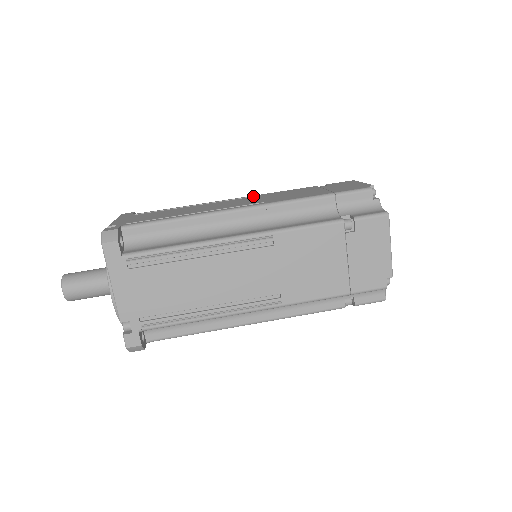
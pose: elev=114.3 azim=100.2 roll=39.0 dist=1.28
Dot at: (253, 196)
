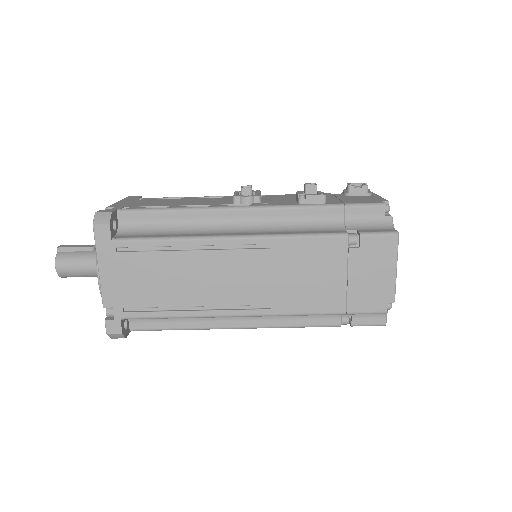
Dot at: (264, 244)
